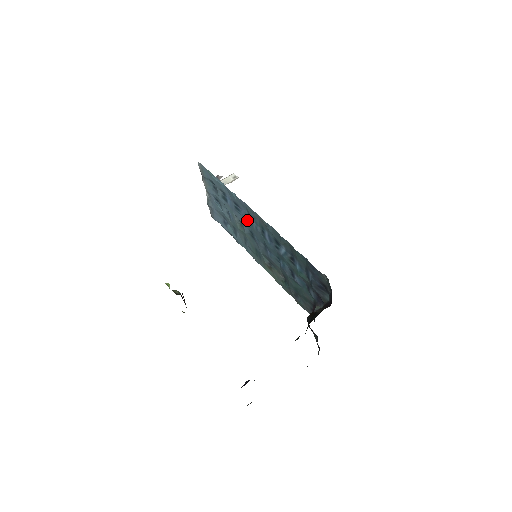
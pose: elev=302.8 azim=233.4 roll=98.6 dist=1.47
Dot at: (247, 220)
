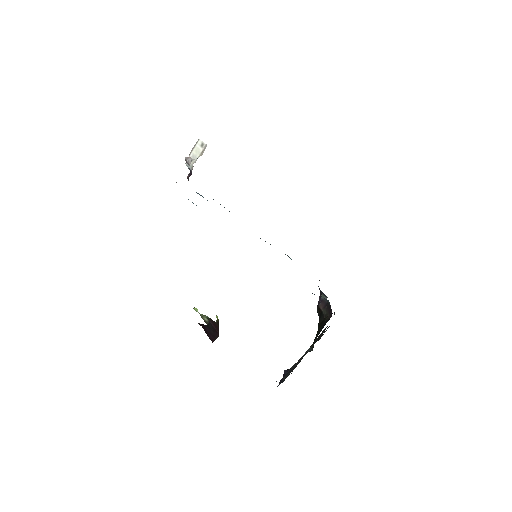
Dot at: occluded
